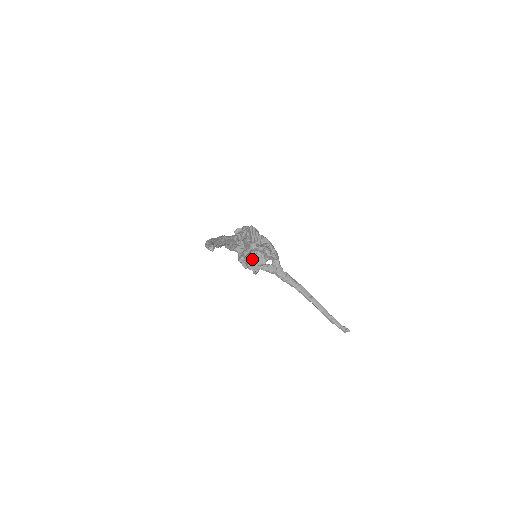
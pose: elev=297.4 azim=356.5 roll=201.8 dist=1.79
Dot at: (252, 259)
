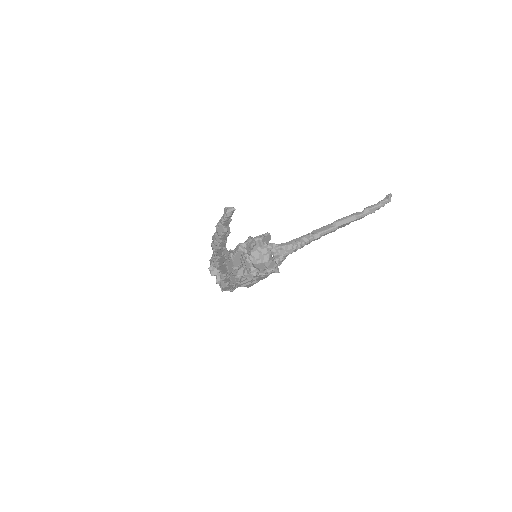
Dot at: (257, 265)
